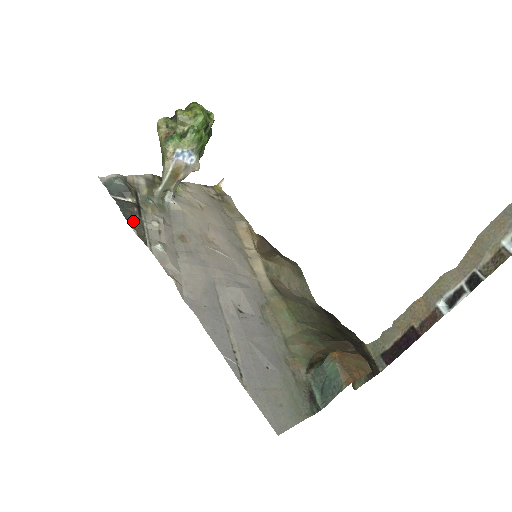
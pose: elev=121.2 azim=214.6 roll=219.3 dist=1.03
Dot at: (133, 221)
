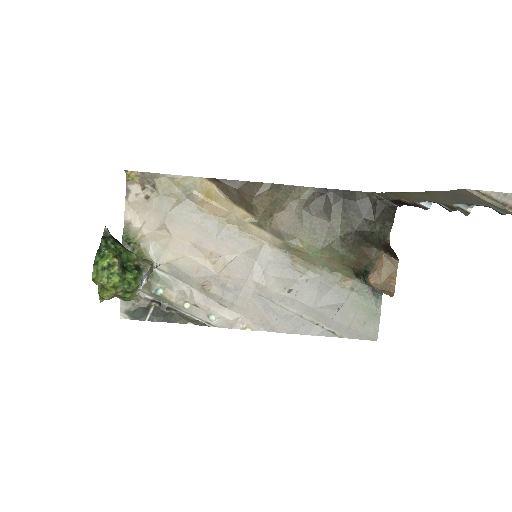
Dot at: (179, 319)
